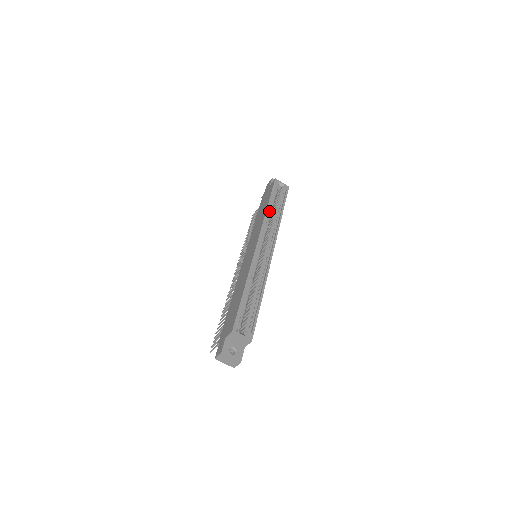
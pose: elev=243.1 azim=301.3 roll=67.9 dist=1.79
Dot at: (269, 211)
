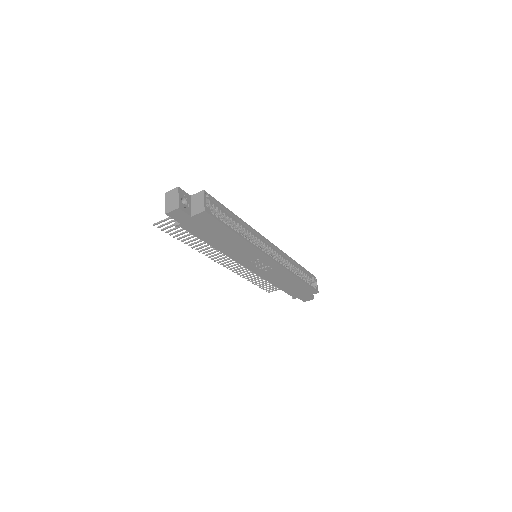
Dot at: (294, 265)
